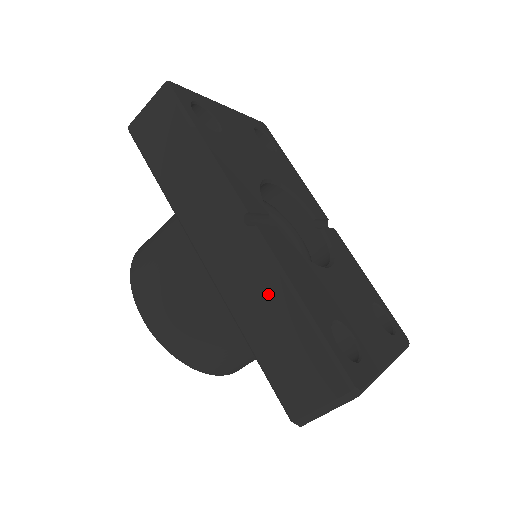
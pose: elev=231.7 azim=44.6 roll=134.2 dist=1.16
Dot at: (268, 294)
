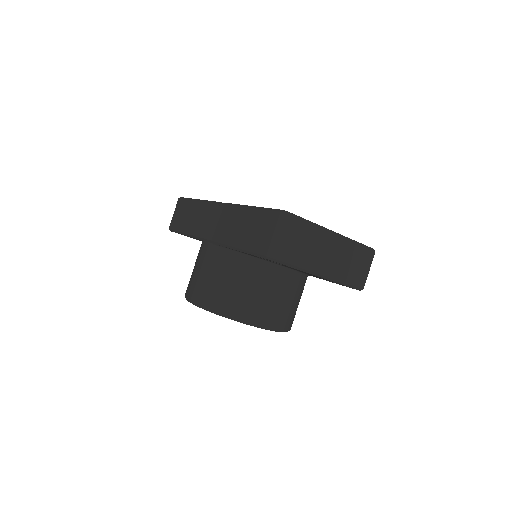
Dot at: (236, 218)
